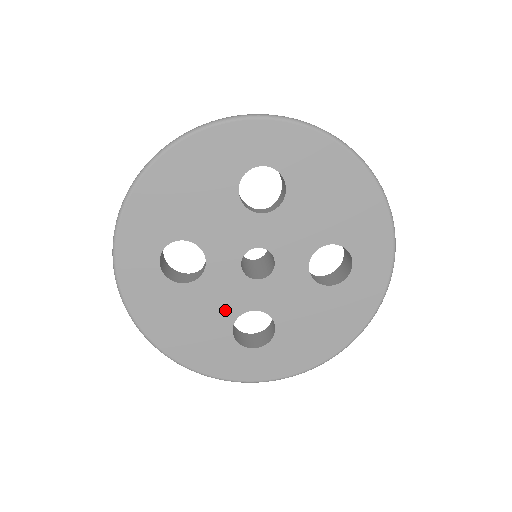
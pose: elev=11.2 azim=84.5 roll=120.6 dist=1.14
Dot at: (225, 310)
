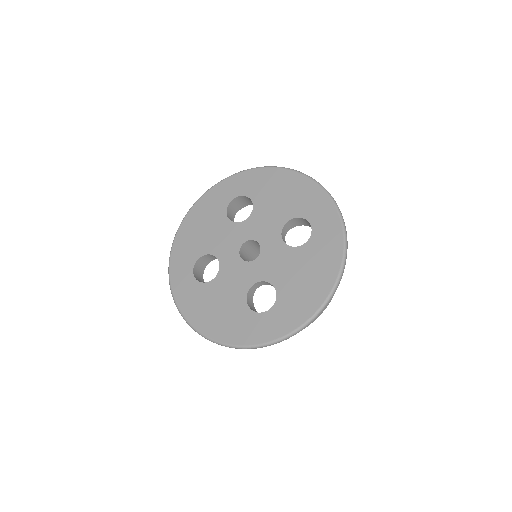
Dot at: (238, 290)
